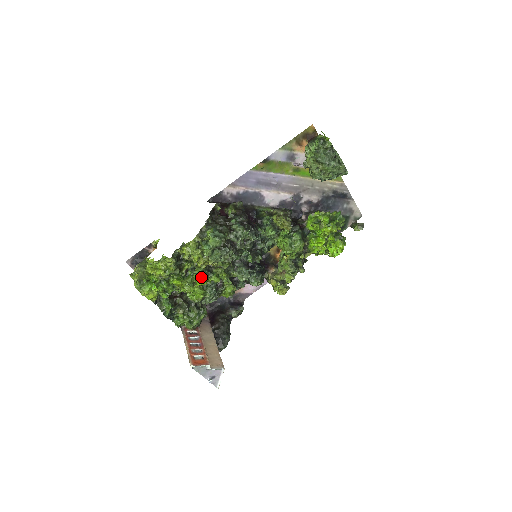
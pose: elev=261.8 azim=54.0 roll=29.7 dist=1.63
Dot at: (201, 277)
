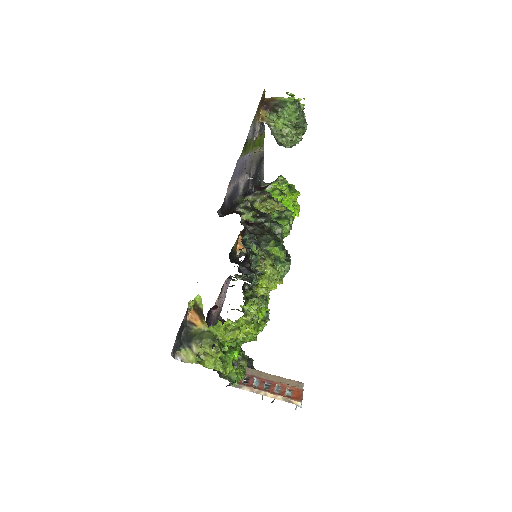
Dot at: (263, 307)
